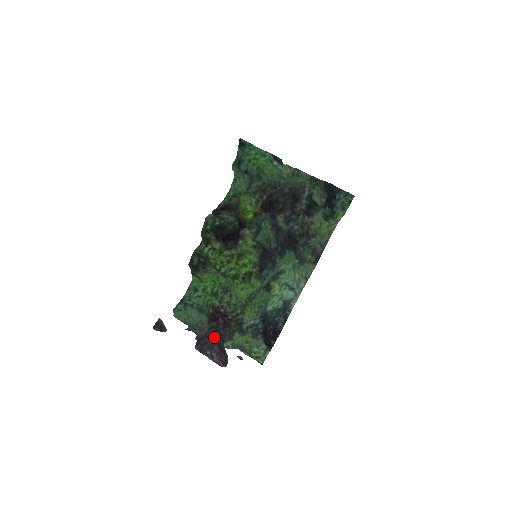
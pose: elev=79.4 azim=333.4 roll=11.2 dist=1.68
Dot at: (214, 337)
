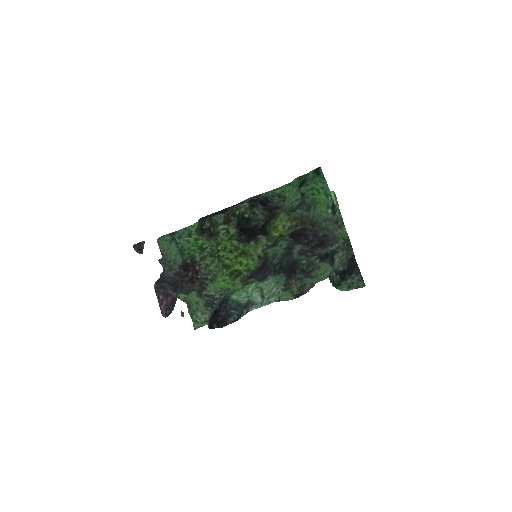
Dot at: (175, 289)
